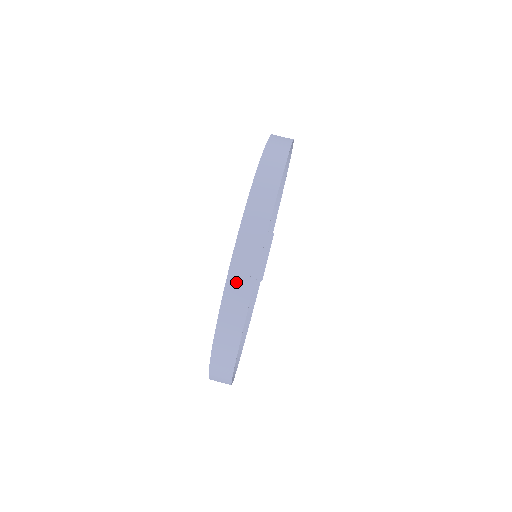
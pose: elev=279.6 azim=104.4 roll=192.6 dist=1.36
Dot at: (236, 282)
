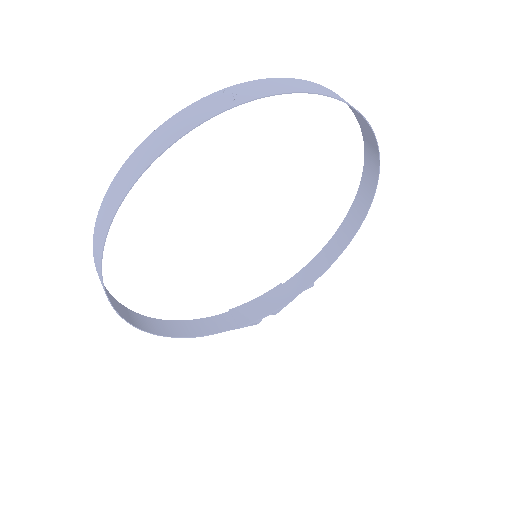
Dot at: (212, 101)
